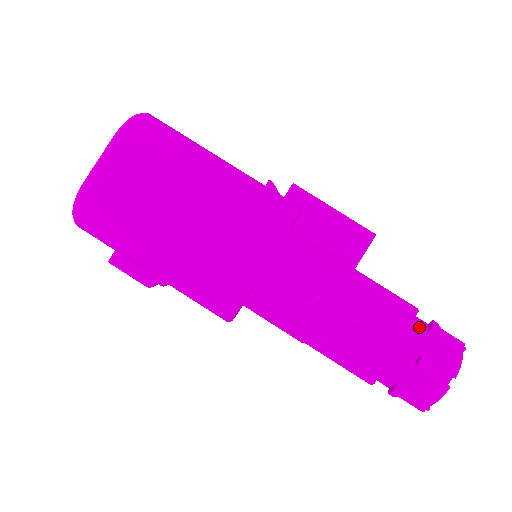
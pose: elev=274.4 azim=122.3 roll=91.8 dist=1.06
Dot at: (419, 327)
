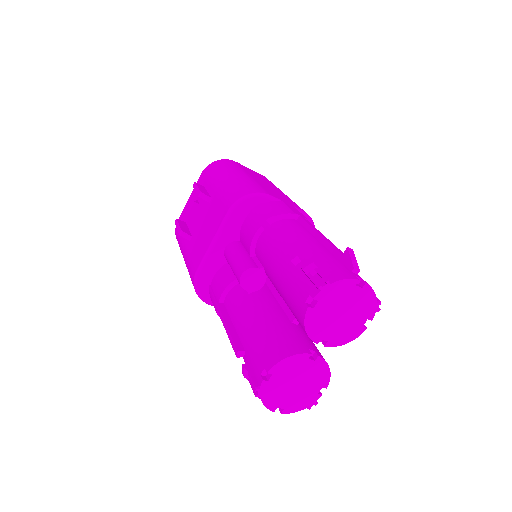
Dot at: occluded
